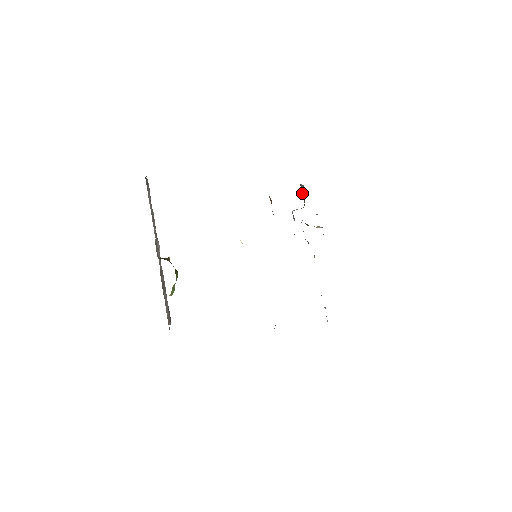
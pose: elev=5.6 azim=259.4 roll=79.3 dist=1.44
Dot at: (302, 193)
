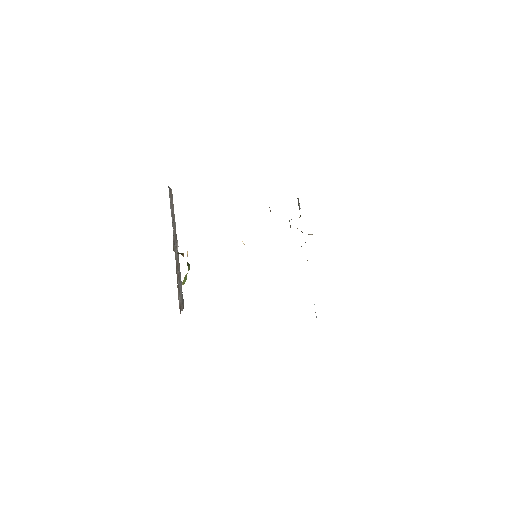
Dot at: (298, 205)
